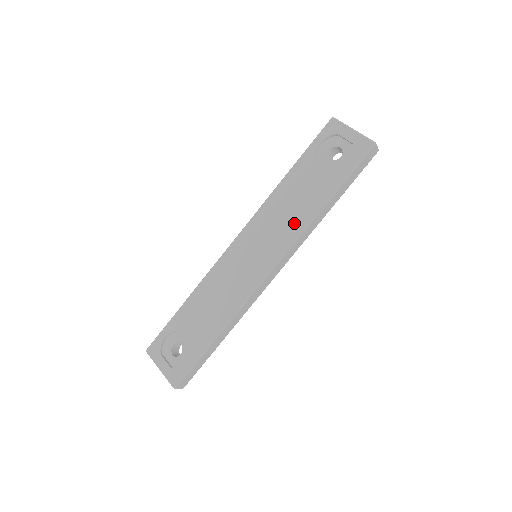
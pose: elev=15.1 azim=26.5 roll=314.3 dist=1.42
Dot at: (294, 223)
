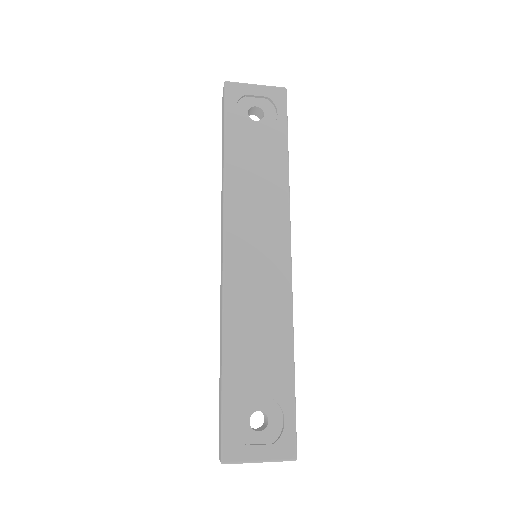
Dot at: (275, 196)
